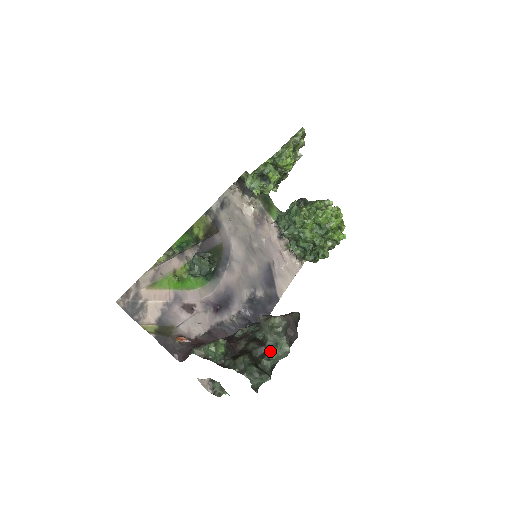
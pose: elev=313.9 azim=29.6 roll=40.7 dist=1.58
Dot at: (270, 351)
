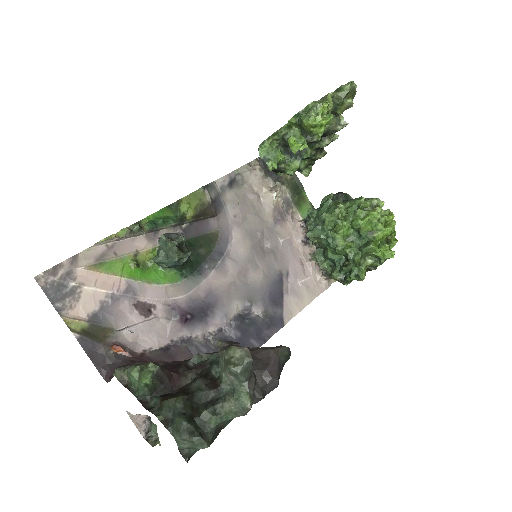
Dot at: (220, 400)
